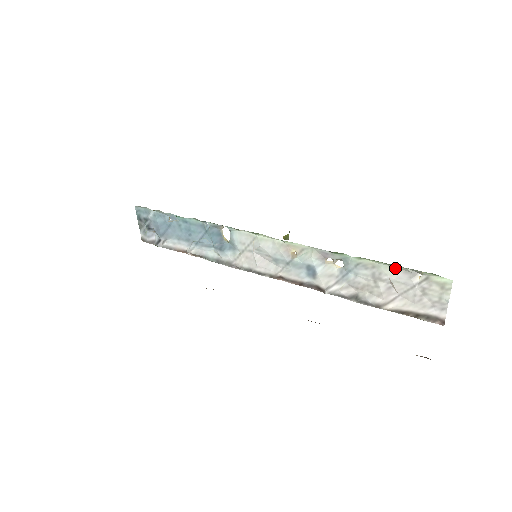
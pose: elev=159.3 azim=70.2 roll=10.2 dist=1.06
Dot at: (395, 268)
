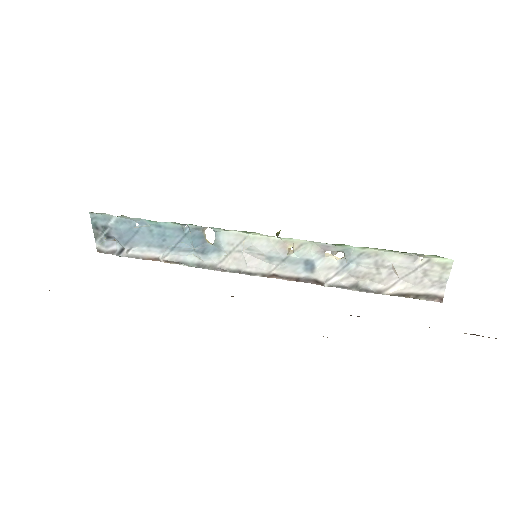
Dot at: (398, 254)
